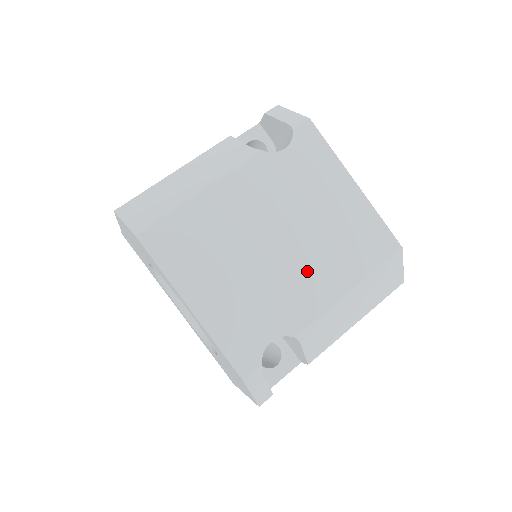
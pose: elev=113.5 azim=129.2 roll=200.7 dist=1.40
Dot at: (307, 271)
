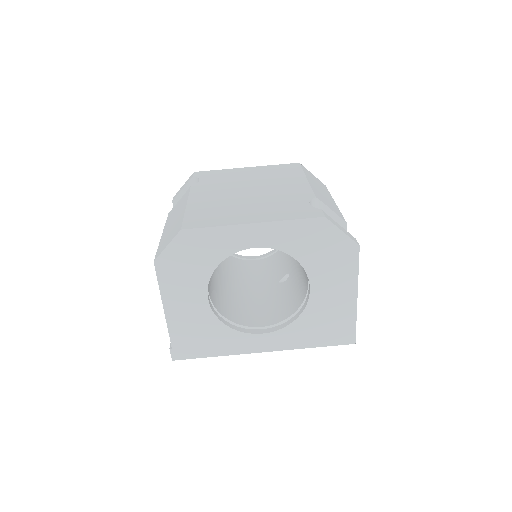
Dot at: (278, 187)
